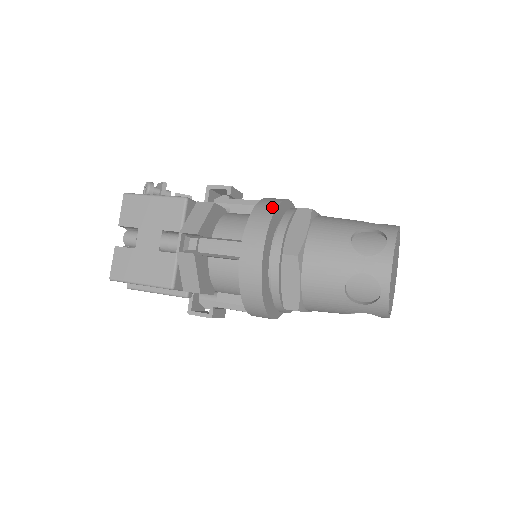
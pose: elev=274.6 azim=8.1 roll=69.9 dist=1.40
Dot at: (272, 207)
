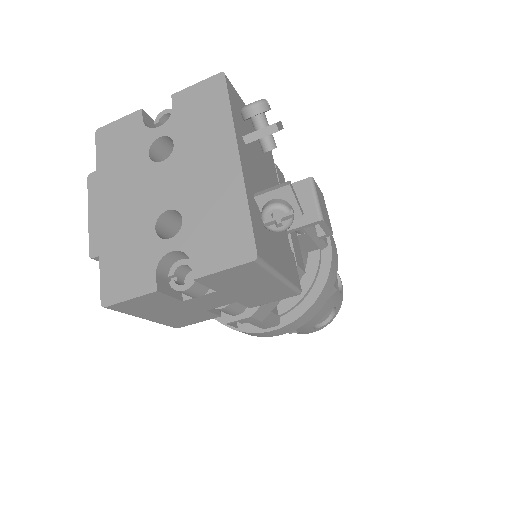
Dot at: (327, 298)
